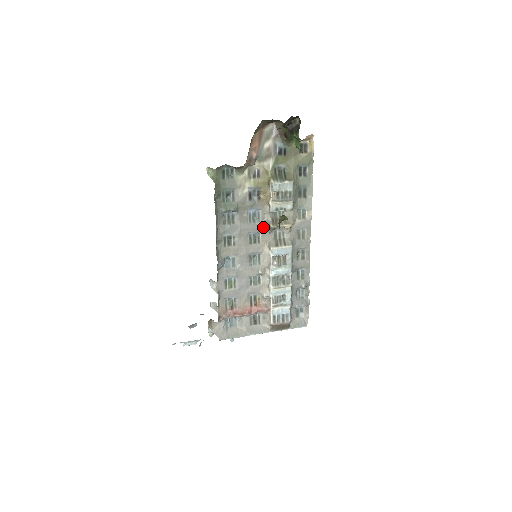
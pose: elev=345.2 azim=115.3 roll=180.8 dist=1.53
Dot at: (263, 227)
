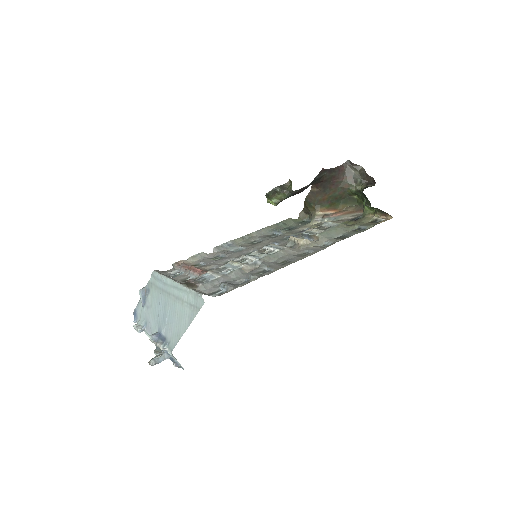
Dot at: (285, 243)
